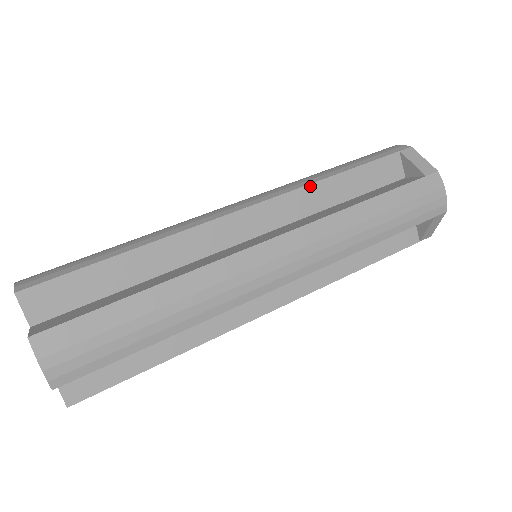
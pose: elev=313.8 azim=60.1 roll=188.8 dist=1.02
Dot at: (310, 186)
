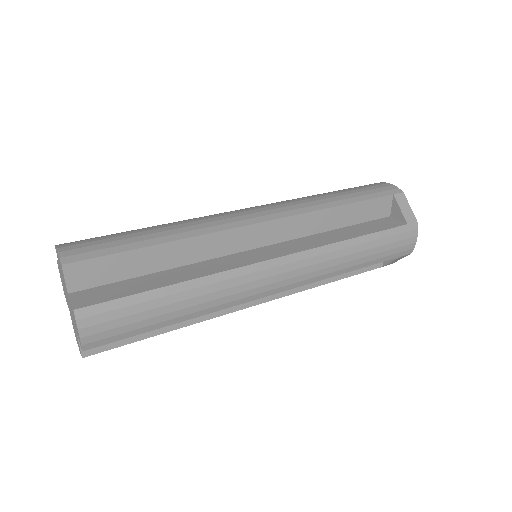
Dot at: (318, 212)
